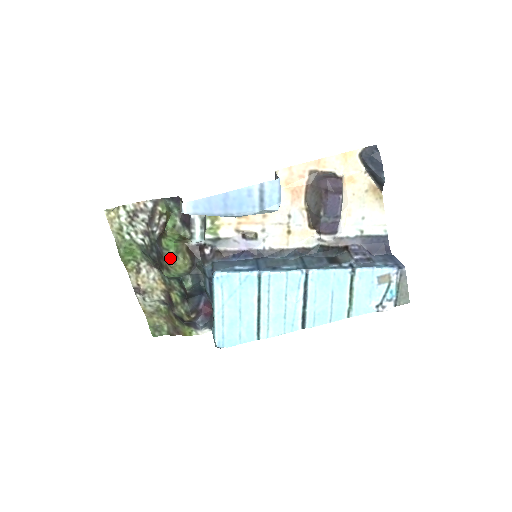
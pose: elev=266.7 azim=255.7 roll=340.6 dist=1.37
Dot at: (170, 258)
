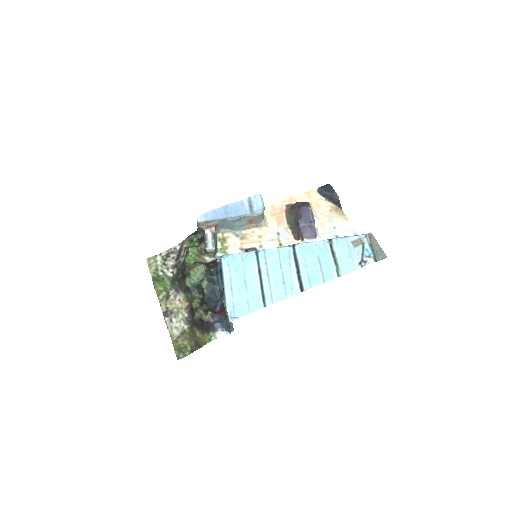
Dot at: (191, 266)
